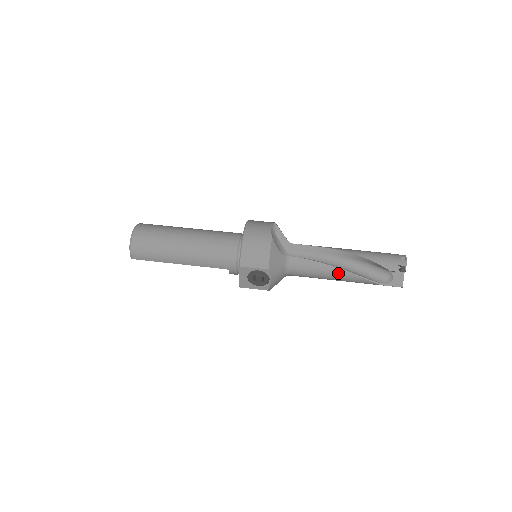
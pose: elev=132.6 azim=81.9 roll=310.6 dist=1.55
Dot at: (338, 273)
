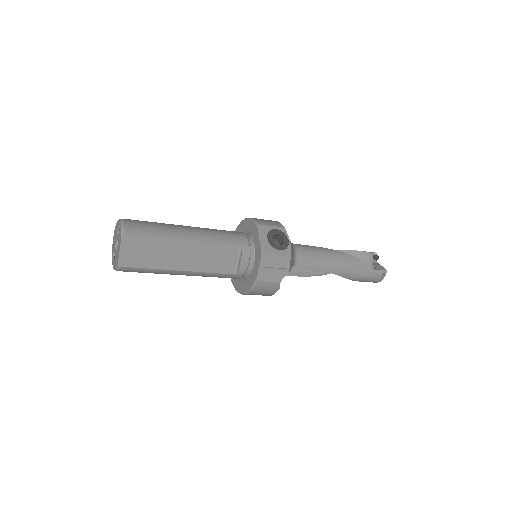
Dot at: (336, 253)
